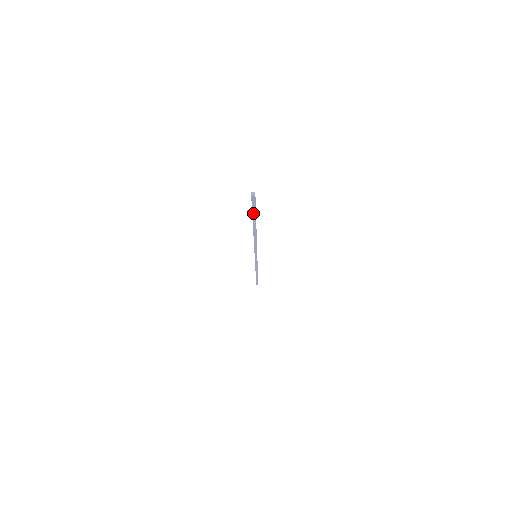
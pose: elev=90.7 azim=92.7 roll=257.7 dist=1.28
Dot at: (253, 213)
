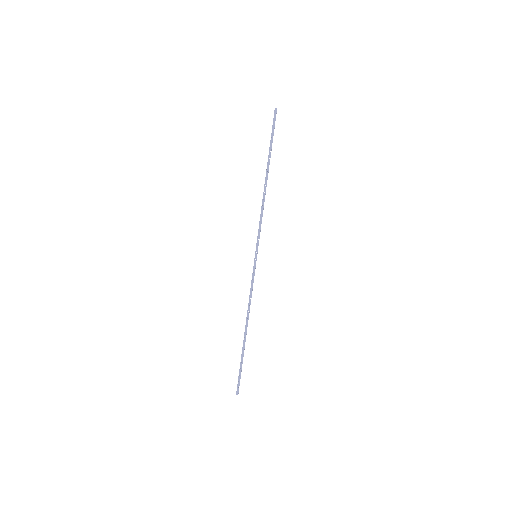
Dot at: (271, 140)
